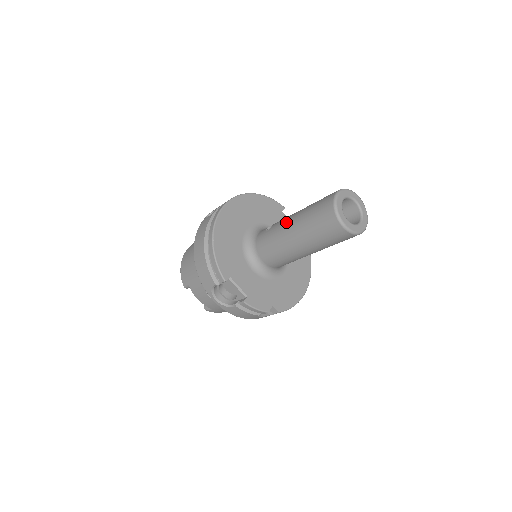
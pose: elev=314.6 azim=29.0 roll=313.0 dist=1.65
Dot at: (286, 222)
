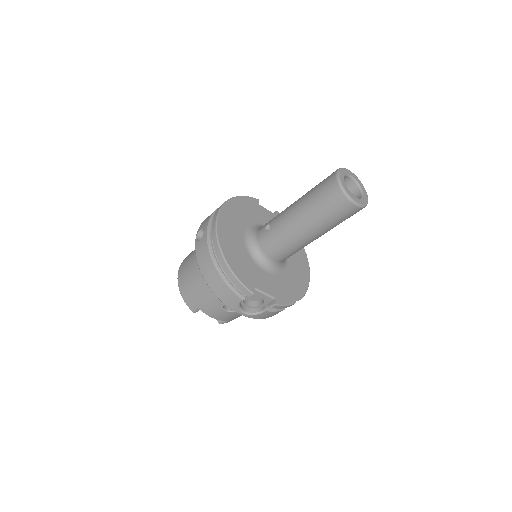
Dot at: (289, 217)
